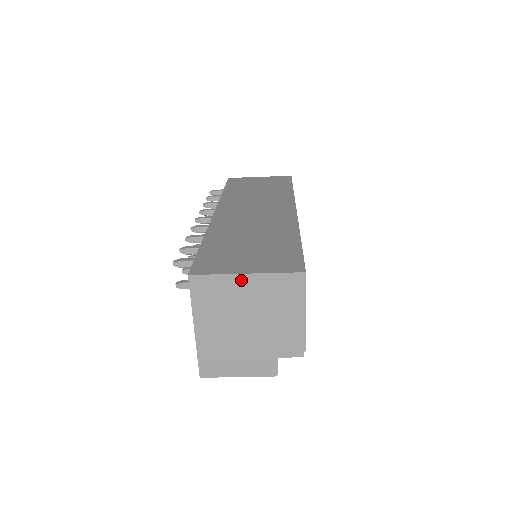
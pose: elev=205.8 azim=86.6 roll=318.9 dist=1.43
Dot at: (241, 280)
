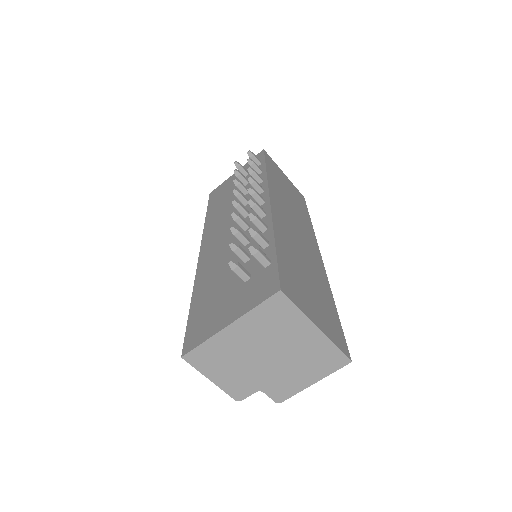
Dot at: (309, 328)
